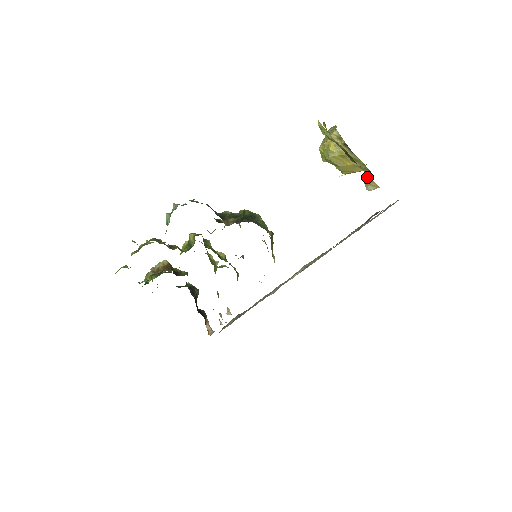
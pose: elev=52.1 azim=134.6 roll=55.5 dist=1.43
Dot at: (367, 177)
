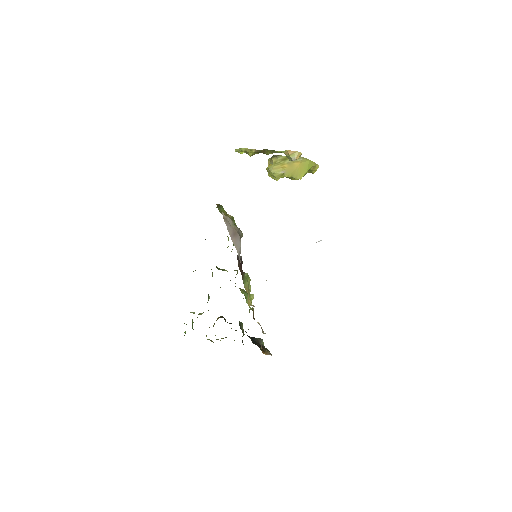
Dot at: (286, 154)
